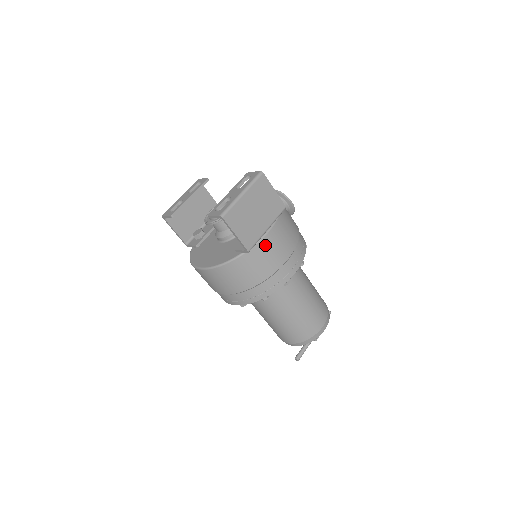
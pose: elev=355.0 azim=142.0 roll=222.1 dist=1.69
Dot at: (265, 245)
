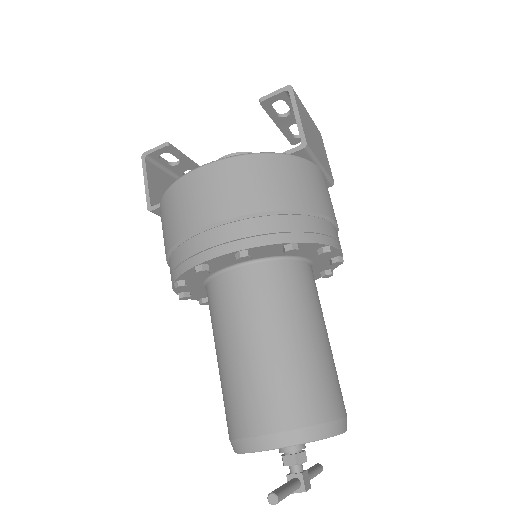
Dot at: (317, 174)
